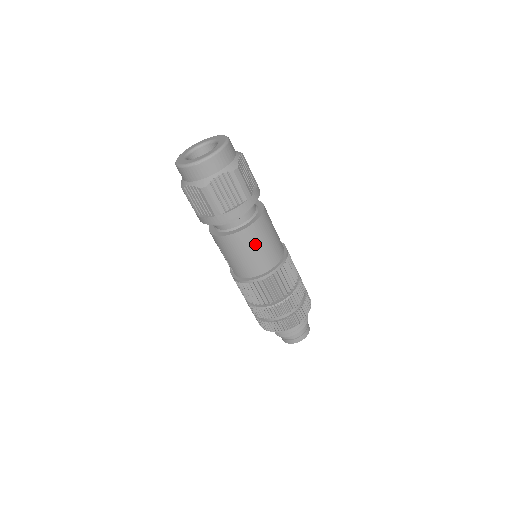
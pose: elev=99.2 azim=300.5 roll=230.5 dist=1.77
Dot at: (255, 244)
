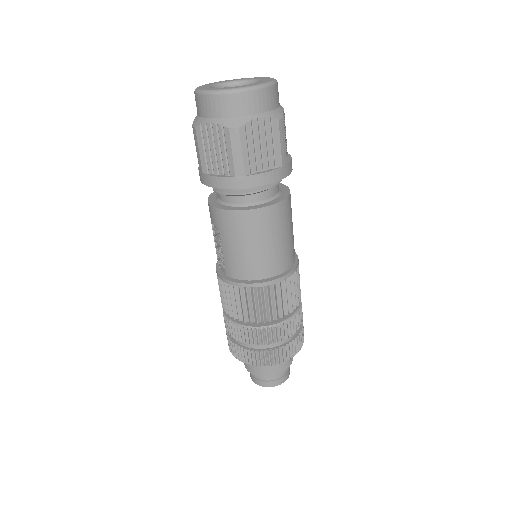
Dot at: (272, 233)
